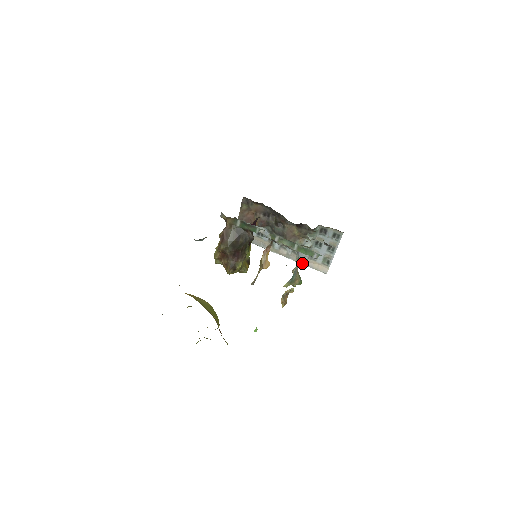
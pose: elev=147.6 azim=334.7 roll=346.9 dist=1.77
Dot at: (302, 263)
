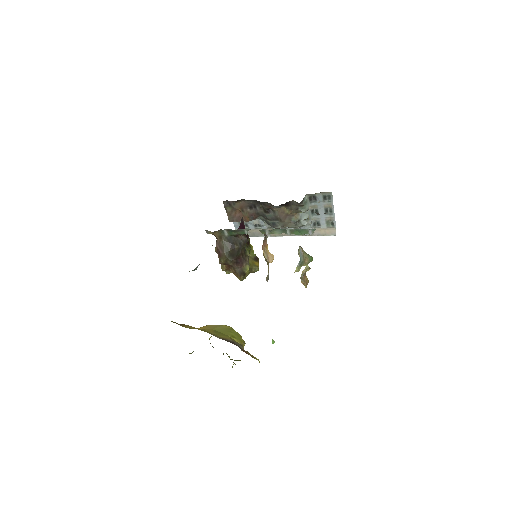
Dot at: (308, 235)
